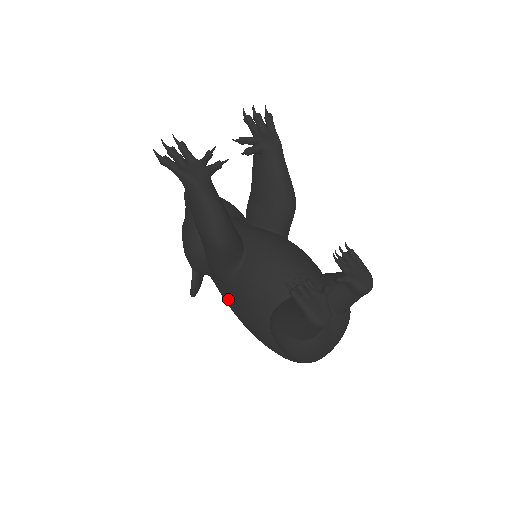
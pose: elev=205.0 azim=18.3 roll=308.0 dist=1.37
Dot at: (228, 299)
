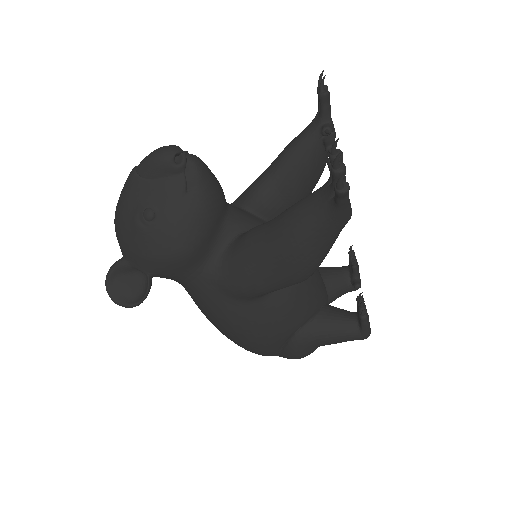
Dot at: (237, 317)
